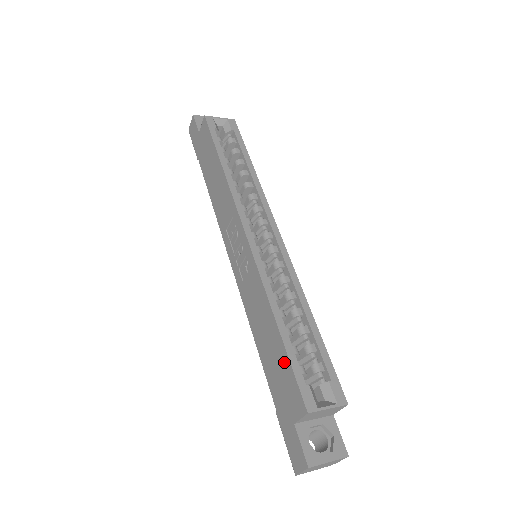
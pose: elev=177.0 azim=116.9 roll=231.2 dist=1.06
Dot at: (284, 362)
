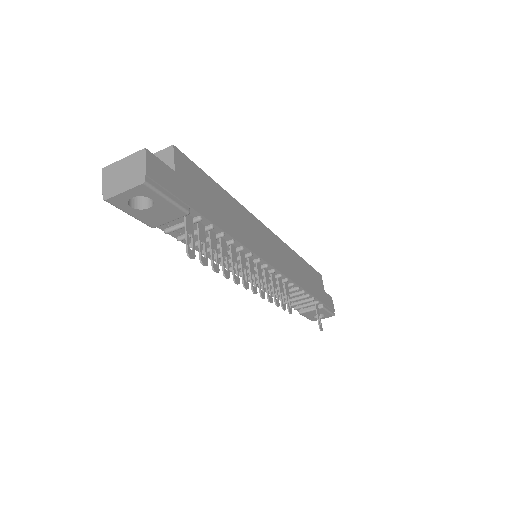
Dot at: occluded
